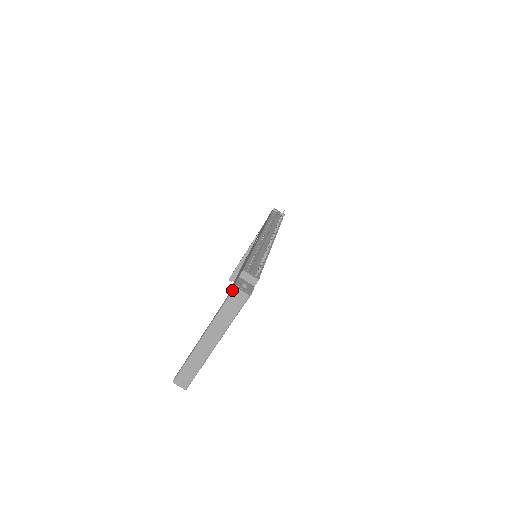
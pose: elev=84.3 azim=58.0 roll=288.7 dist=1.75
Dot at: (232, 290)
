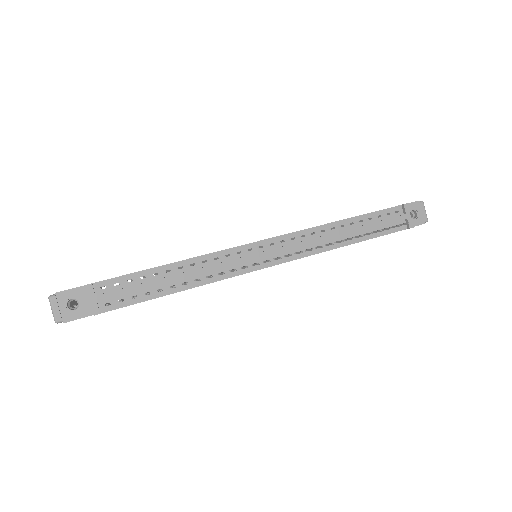
Dot at: occluded
